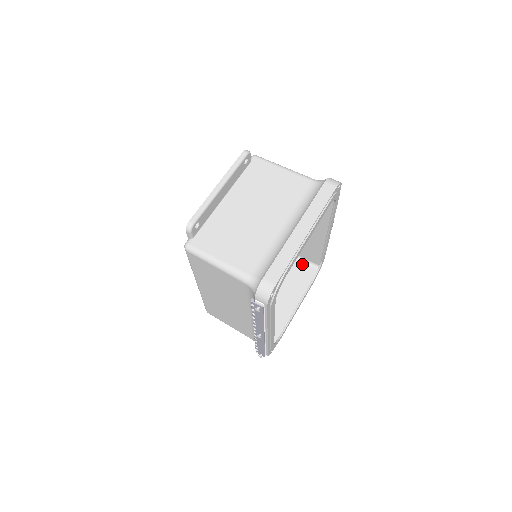
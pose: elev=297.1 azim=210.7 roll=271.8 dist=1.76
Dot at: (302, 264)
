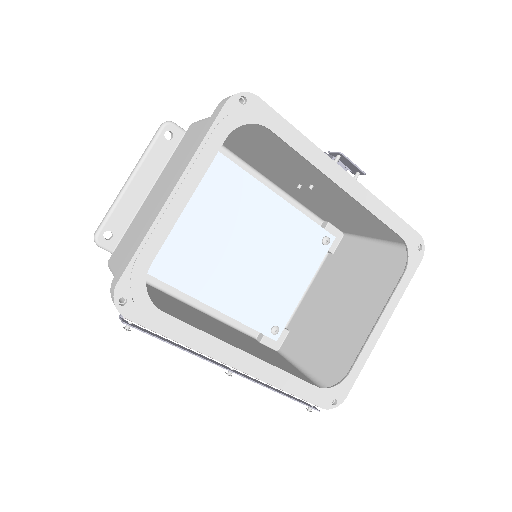
Dot at: (390, 251)
